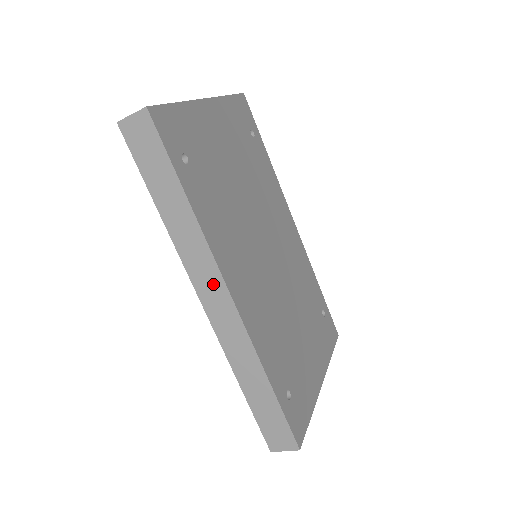
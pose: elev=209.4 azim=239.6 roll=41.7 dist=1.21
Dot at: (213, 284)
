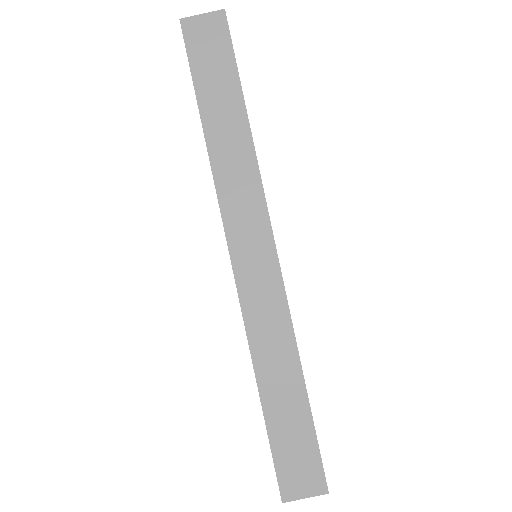
Dot at: (254, 230)
